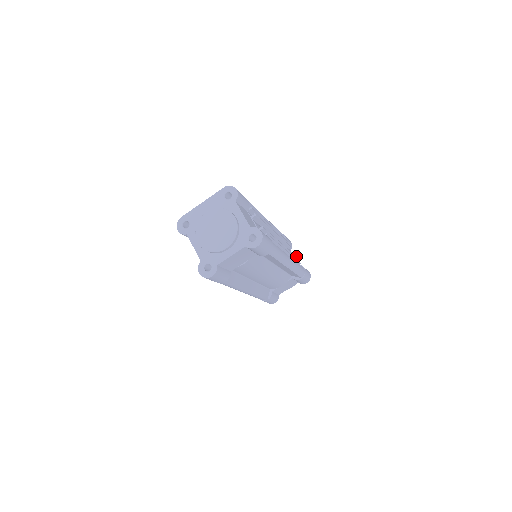
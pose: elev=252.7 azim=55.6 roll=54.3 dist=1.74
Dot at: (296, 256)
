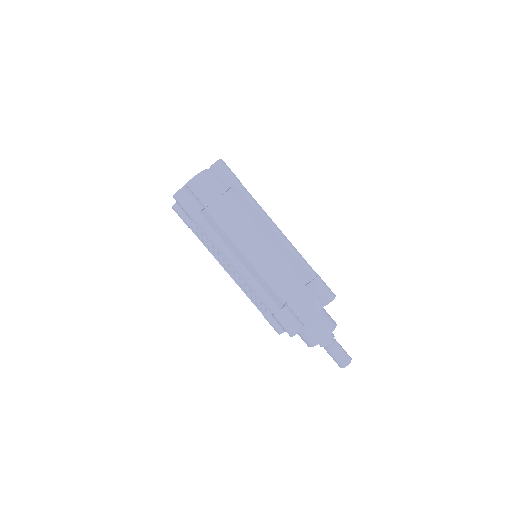
Dot at: occluded
